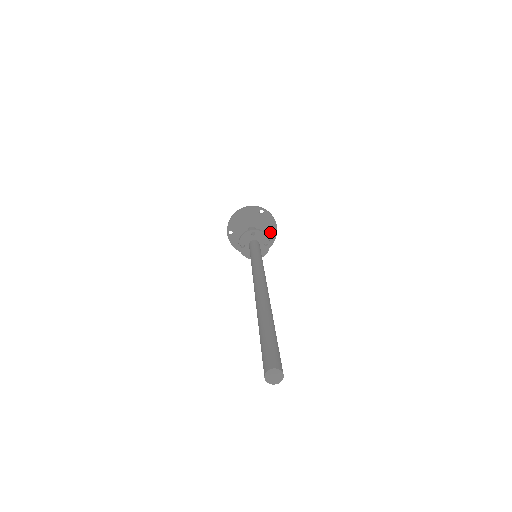
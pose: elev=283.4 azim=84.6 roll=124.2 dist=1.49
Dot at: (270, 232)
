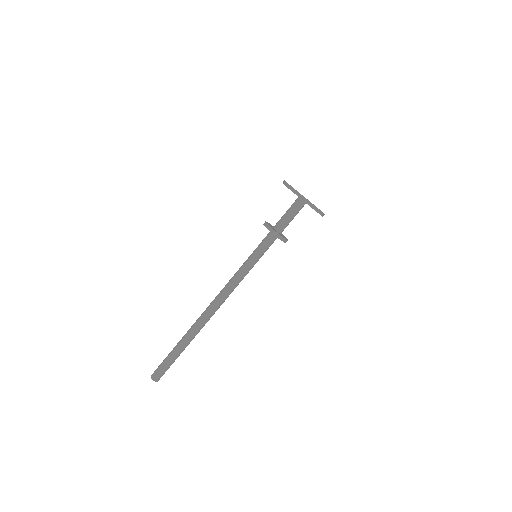
Dot at: occluded
